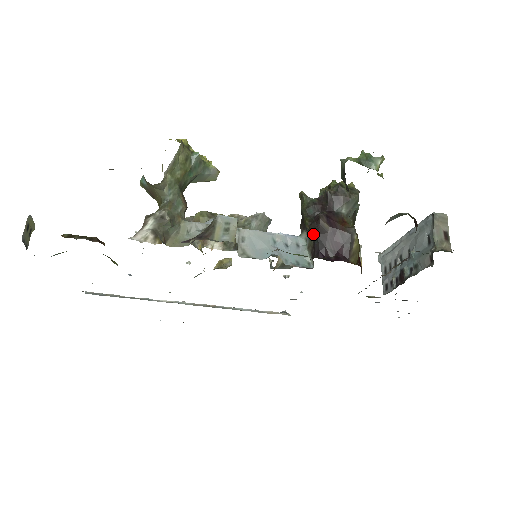
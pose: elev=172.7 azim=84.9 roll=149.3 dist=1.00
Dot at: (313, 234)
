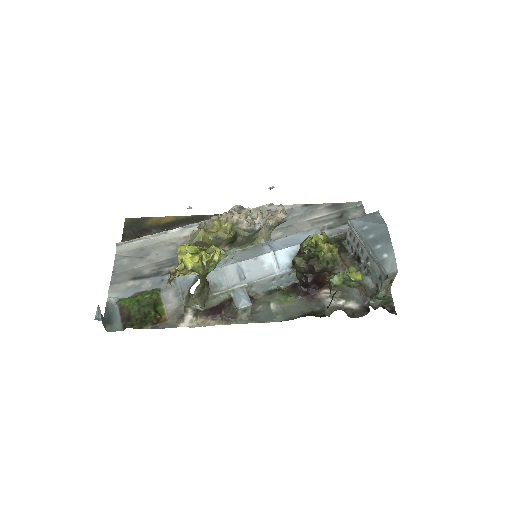
Dot at: (302, 282)
